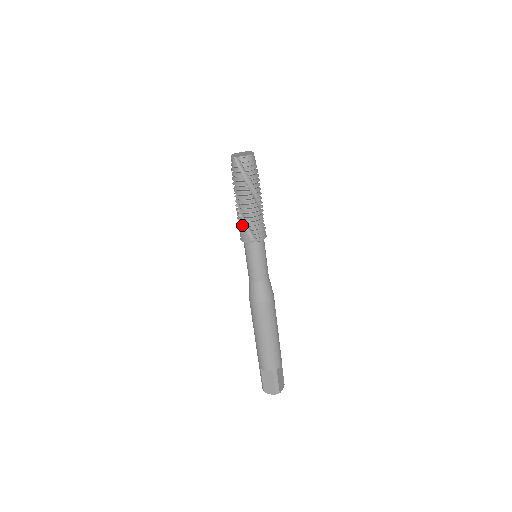
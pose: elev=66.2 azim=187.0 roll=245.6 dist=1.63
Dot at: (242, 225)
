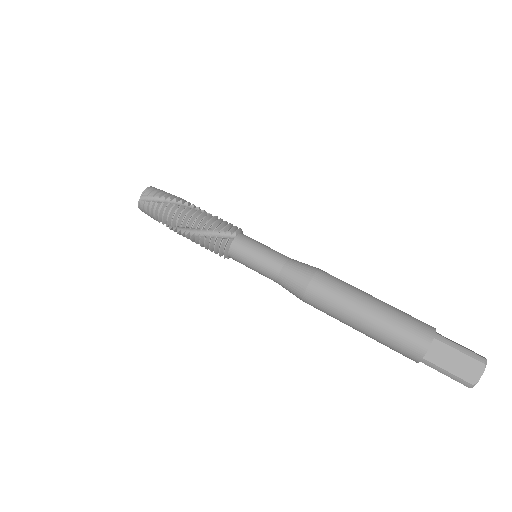
Dot at: (206, 238)
